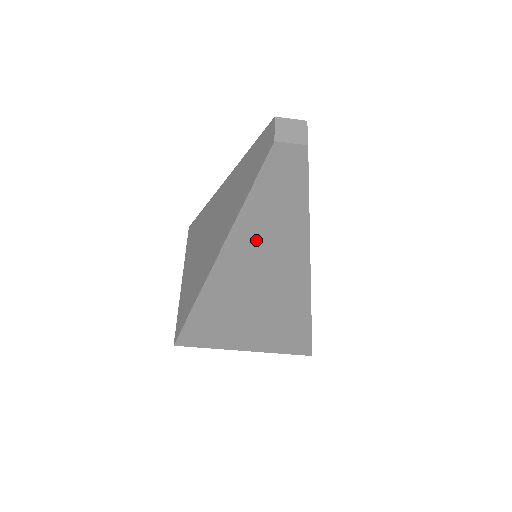
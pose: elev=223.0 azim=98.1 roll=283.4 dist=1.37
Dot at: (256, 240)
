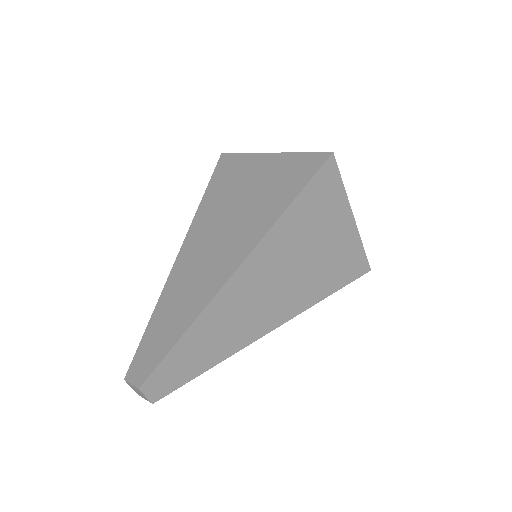
Dot at: occluded
